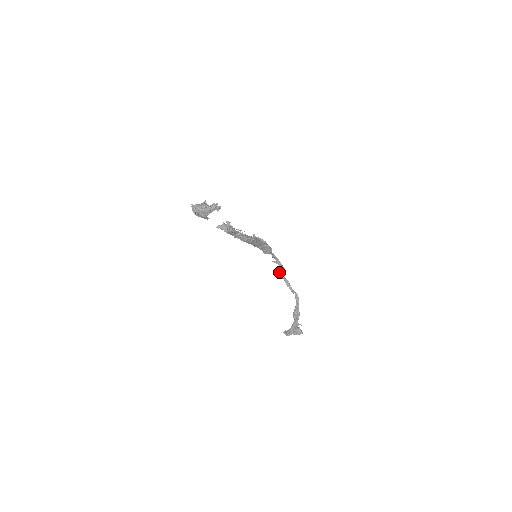
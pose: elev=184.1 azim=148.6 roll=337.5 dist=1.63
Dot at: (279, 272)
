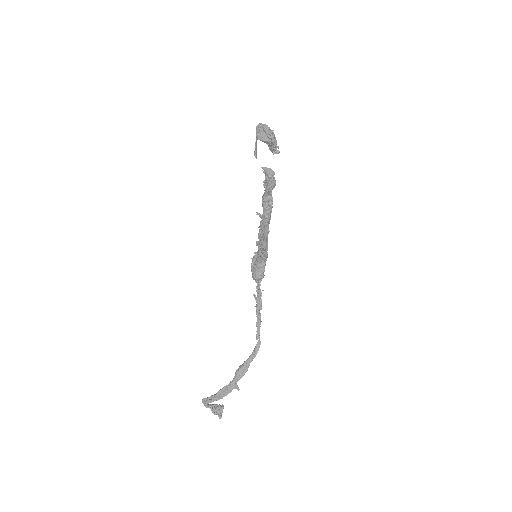
Dot at: (258, 303)
